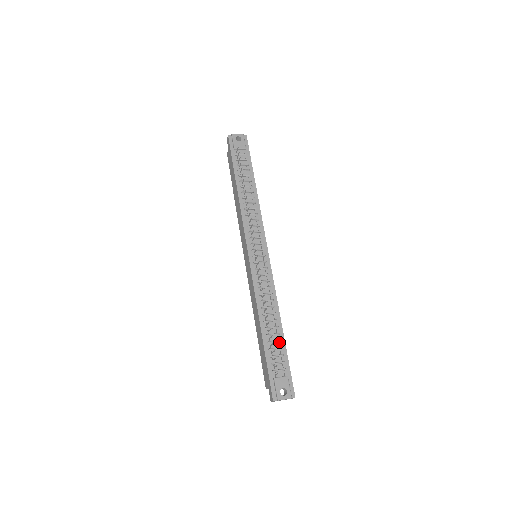
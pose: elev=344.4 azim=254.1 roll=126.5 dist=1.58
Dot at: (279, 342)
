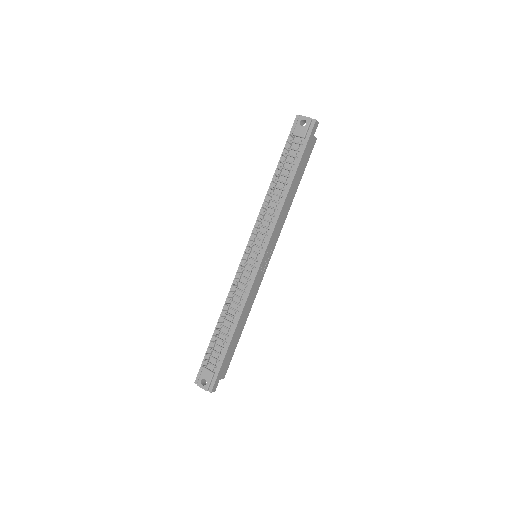
Dot at: (224, 343)
